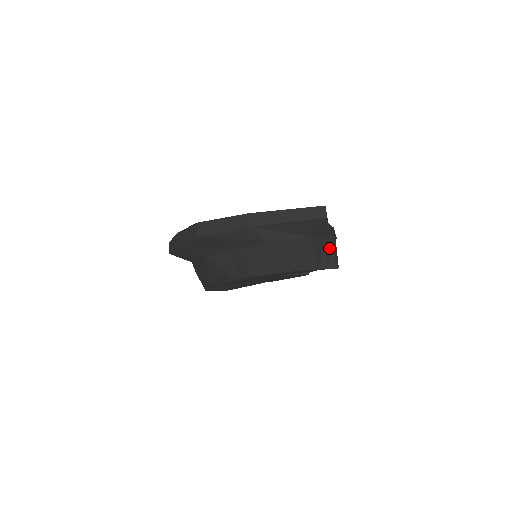
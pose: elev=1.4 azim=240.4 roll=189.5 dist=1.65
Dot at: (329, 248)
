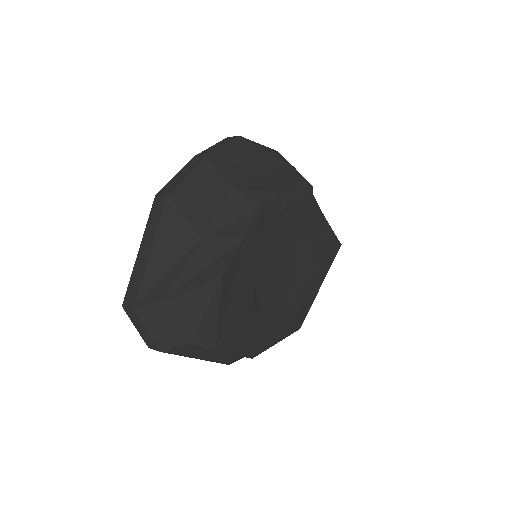
Dot at: occluded
